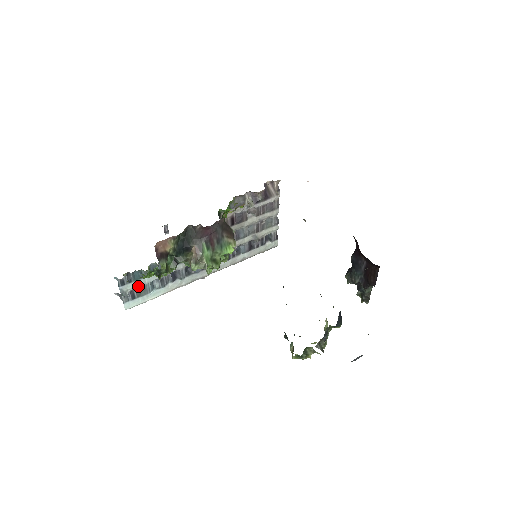
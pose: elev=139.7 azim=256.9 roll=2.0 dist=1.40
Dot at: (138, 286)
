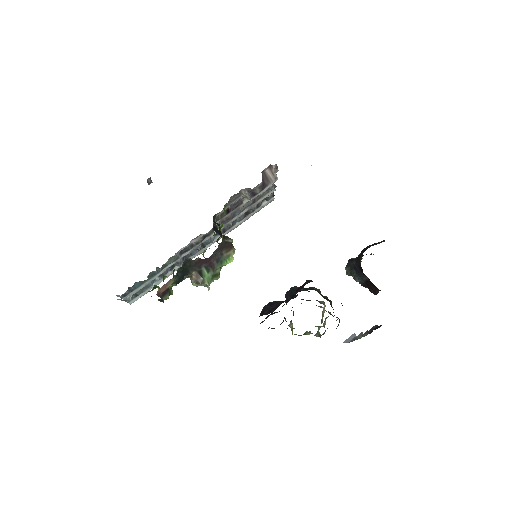
Dot at: occluded
